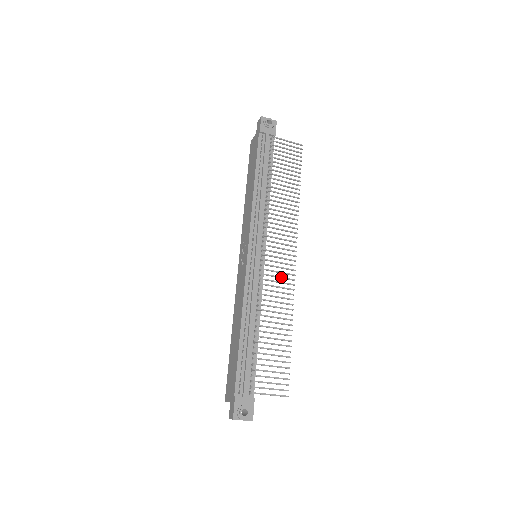
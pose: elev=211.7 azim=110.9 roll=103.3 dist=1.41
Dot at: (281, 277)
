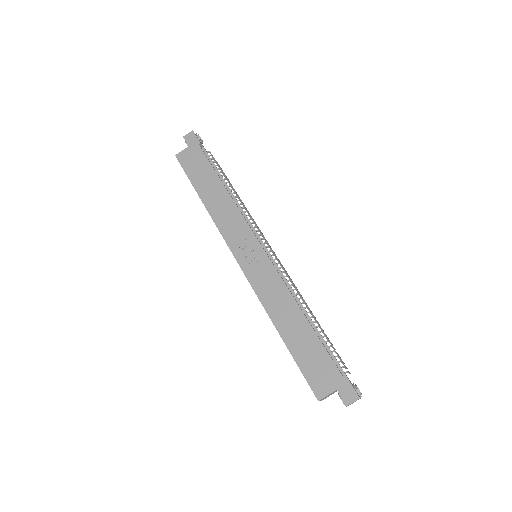
Dot at: (286, 272)
